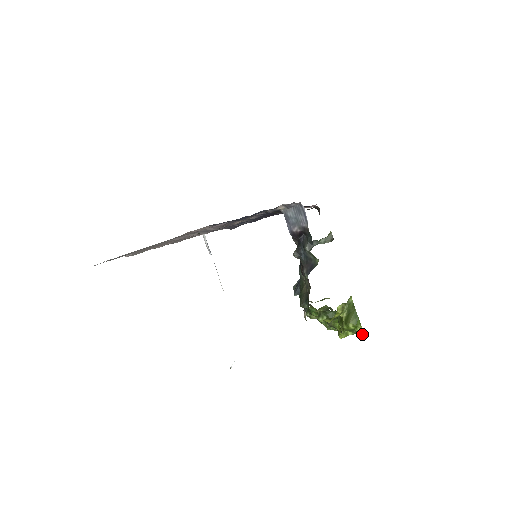
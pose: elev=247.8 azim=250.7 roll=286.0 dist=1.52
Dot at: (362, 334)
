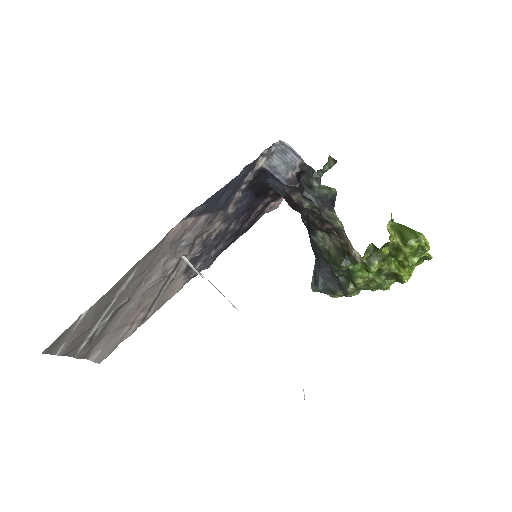
Dot at: (428, 254)
